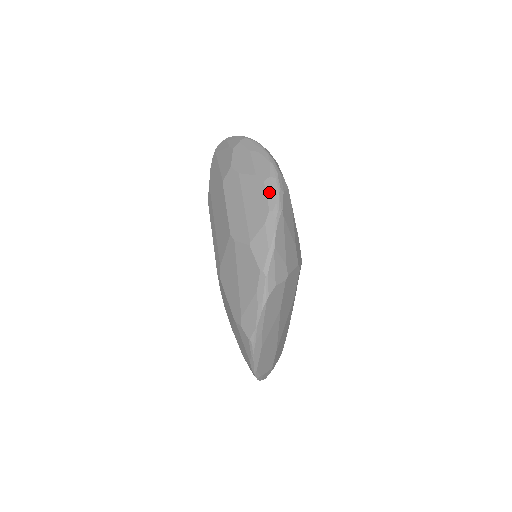
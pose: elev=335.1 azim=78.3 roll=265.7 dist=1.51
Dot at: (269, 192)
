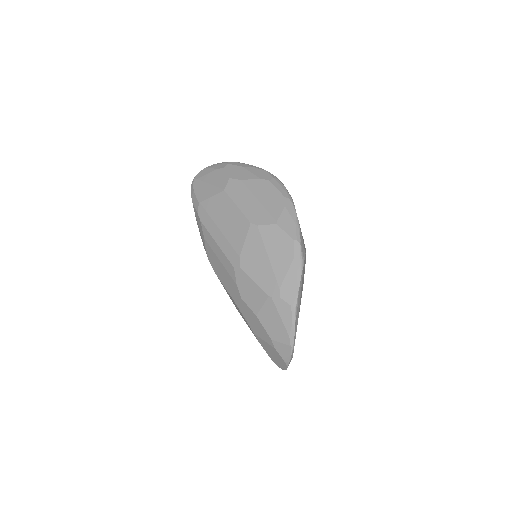
Dot at: (278, 187)
